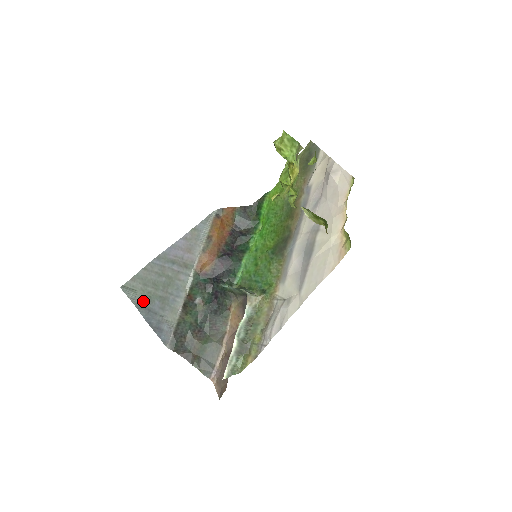
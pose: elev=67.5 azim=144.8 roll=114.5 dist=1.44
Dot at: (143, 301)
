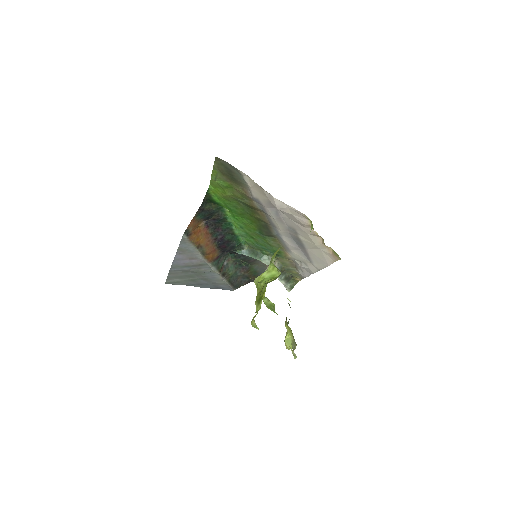
Dot at: (190, 283)
